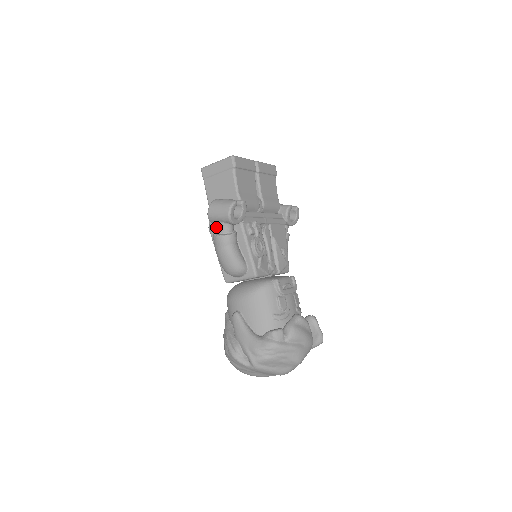
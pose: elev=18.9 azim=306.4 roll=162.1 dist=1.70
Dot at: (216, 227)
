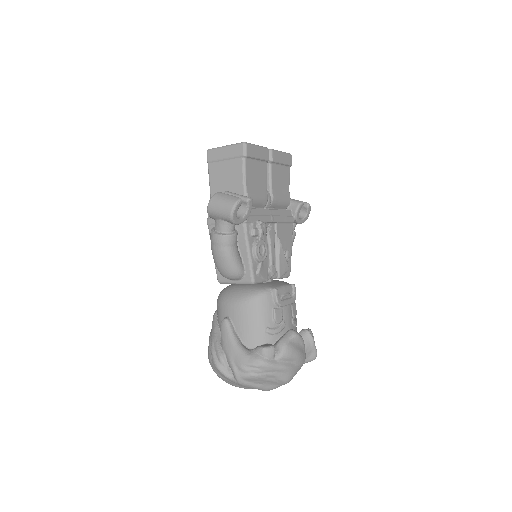
Dot at: (215, 223)
